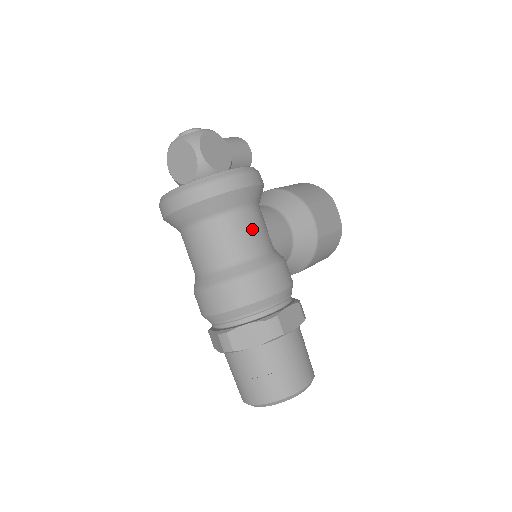
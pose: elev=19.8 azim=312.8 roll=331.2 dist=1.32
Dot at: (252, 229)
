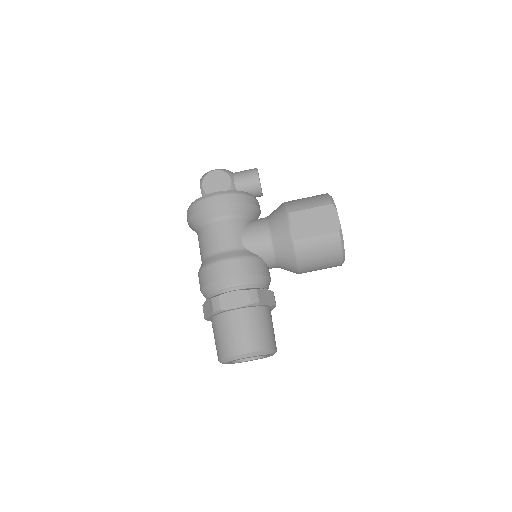
Dot at: (218, 234)
